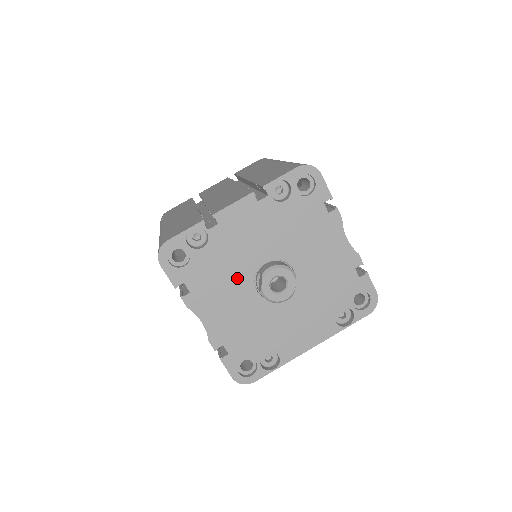
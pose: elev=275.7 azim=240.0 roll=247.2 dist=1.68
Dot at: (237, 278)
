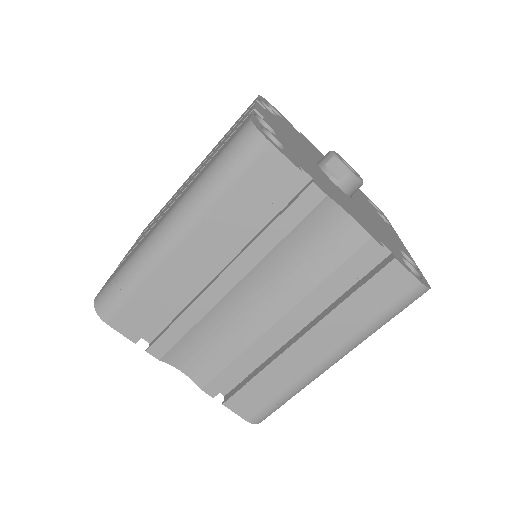
Dot at: (319, 172)
